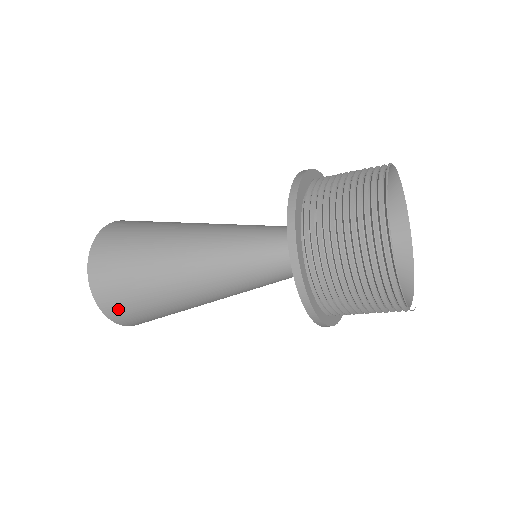
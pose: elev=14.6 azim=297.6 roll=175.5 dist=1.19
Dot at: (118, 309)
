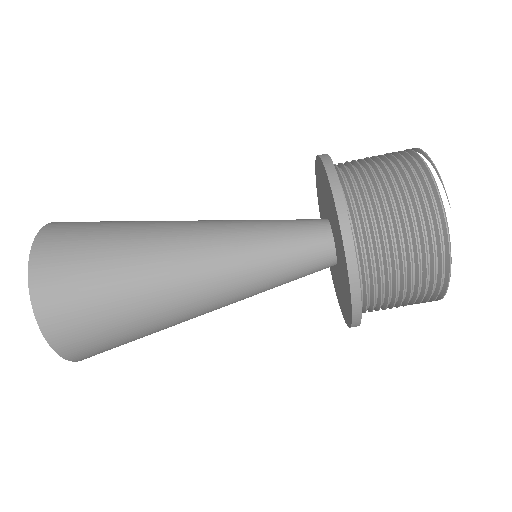
Dot at: (68, 225)
